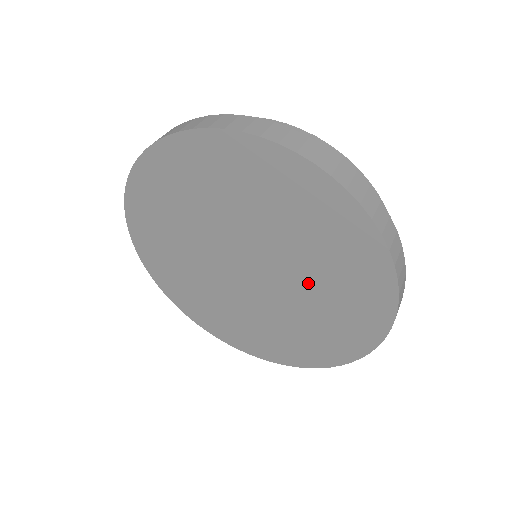
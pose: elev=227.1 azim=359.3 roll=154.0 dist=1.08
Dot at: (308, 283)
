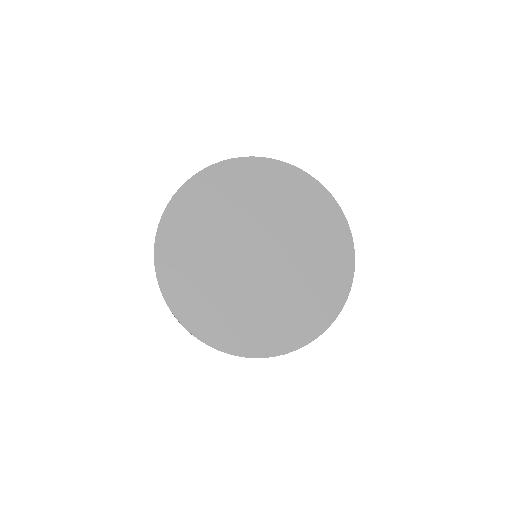
Dot at: (291, 227)
